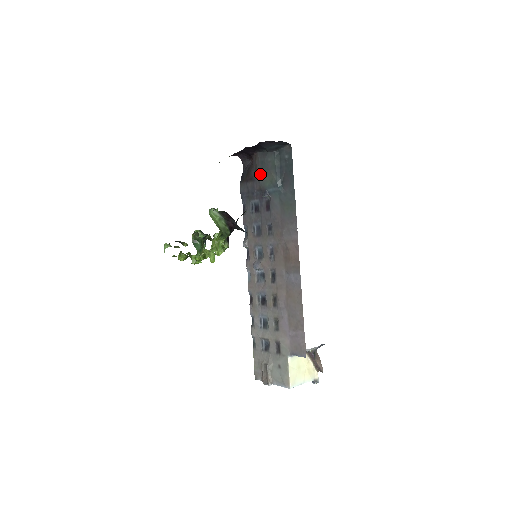
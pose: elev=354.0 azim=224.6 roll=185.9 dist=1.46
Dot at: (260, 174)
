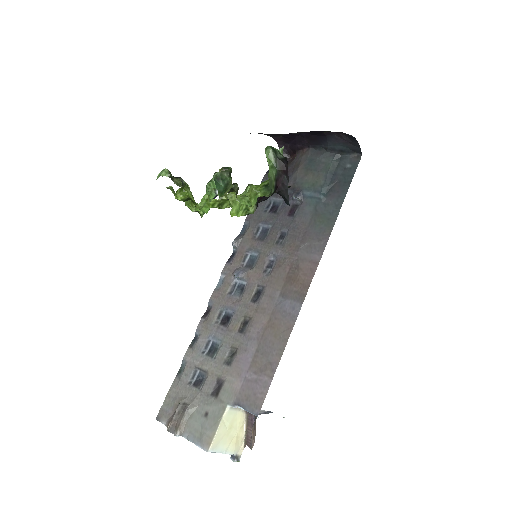
Dot at: (302, 172)
